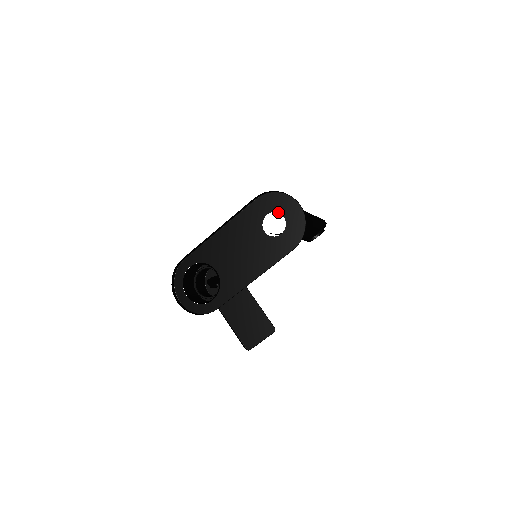
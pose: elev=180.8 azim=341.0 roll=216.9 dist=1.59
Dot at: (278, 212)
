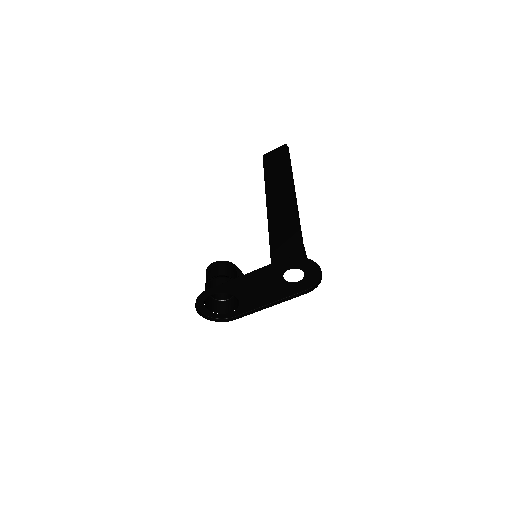
Dot at: occluded
